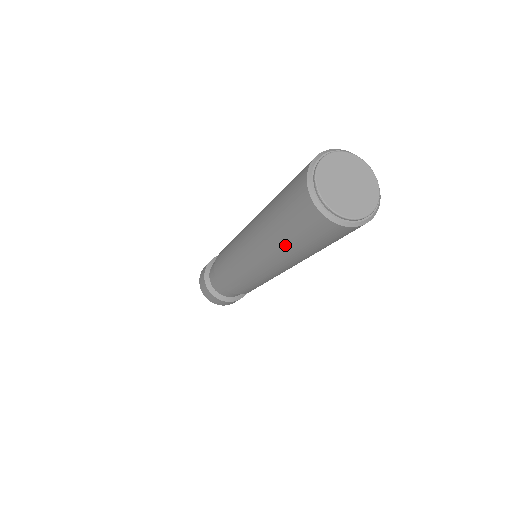
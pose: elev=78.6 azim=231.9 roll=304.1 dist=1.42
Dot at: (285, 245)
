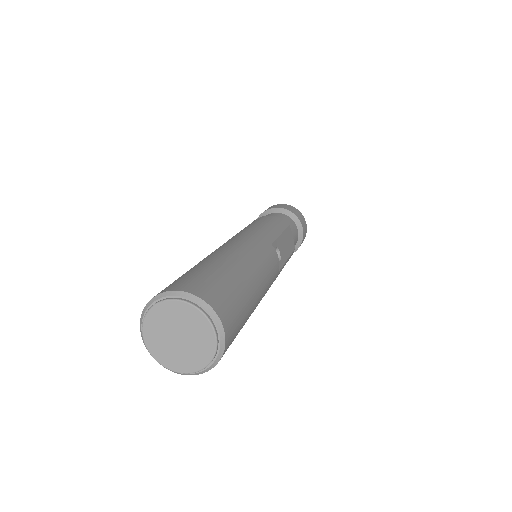
Dot at: occluded
